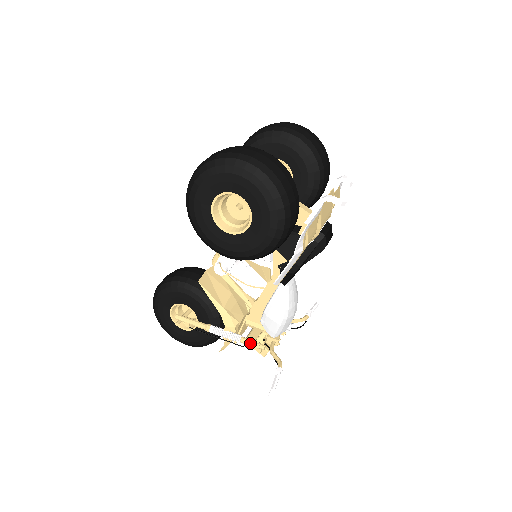
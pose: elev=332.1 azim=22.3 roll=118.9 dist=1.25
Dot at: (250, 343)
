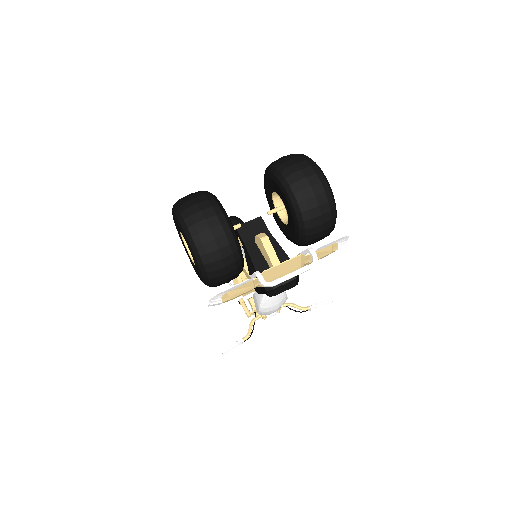
Dot at: (243, 306)
